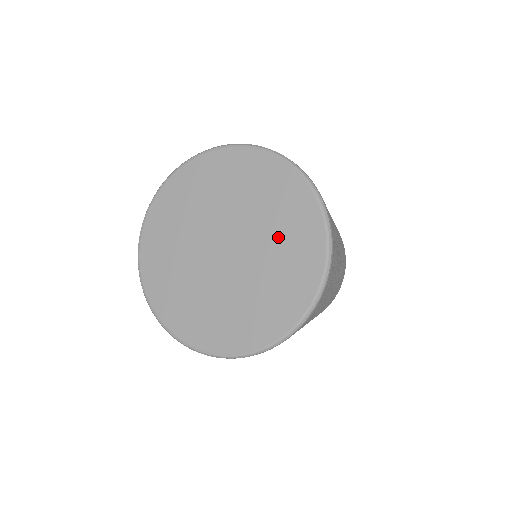
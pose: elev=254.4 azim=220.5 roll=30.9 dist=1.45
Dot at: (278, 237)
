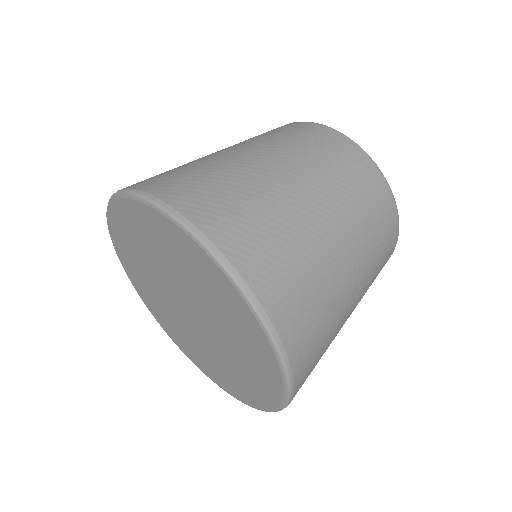
Dot at: (212, 302)
